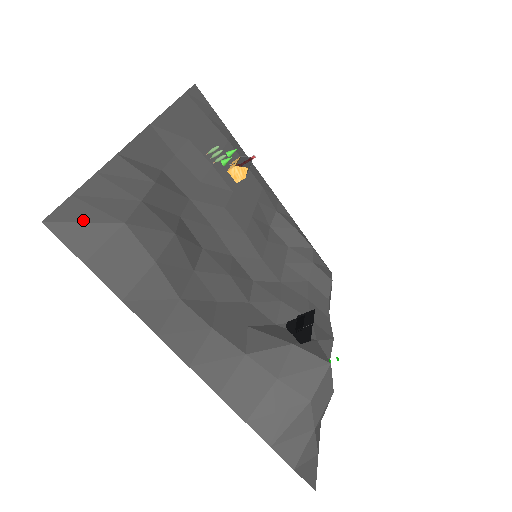
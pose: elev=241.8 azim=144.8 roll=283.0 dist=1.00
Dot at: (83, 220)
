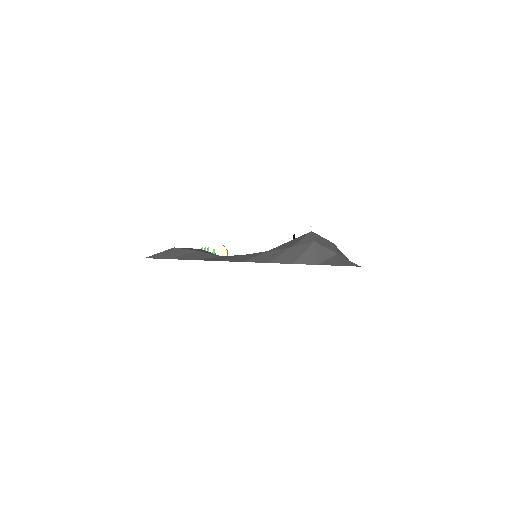
Dot at: (158, 253)
